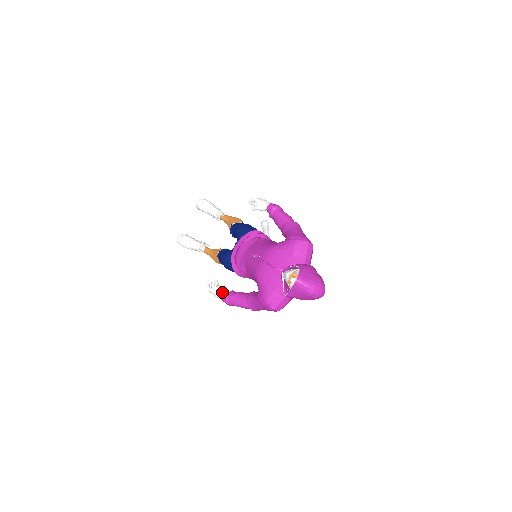
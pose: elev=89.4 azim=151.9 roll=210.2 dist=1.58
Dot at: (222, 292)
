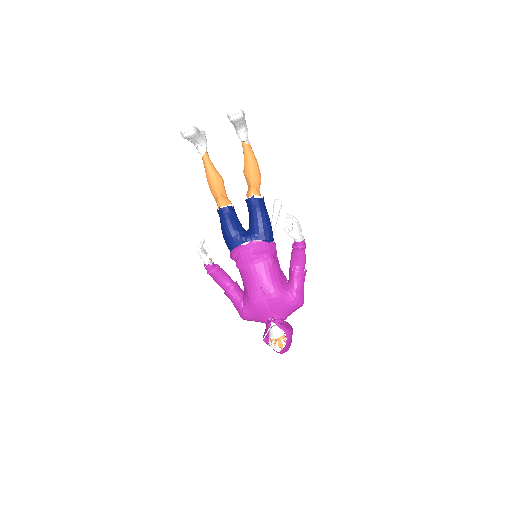
Dot at: (210, 264)
